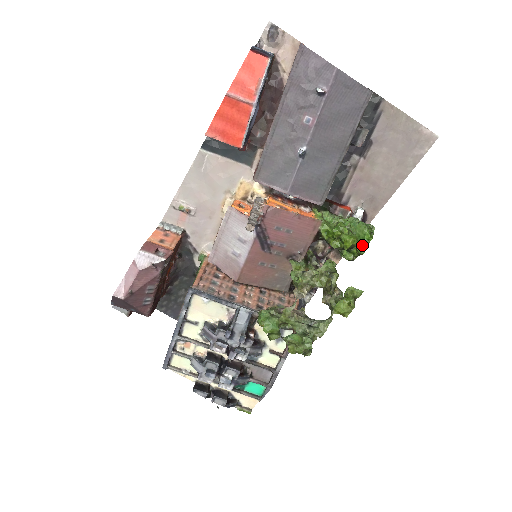
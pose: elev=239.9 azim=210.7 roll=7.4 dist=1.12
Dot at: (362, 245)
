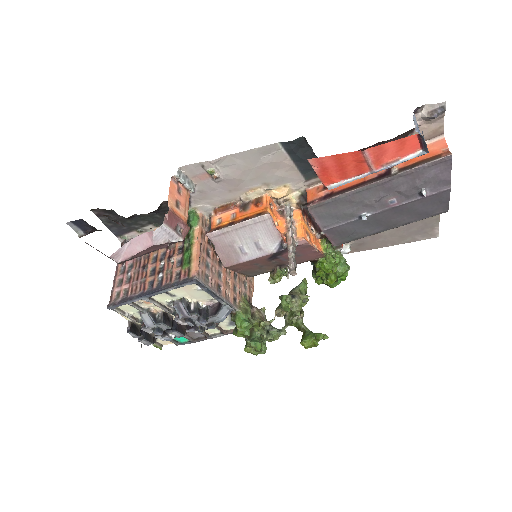
Dot at: (336, 283)
